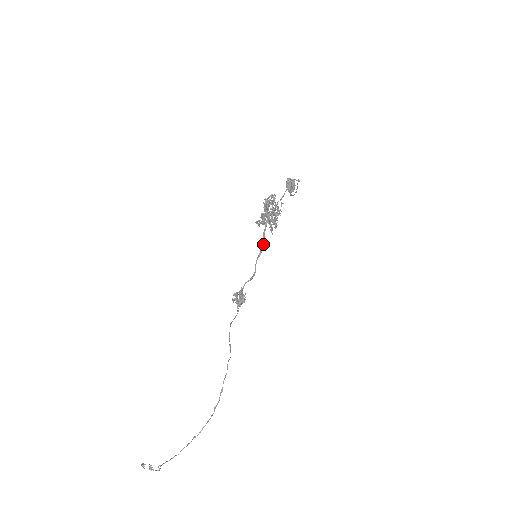
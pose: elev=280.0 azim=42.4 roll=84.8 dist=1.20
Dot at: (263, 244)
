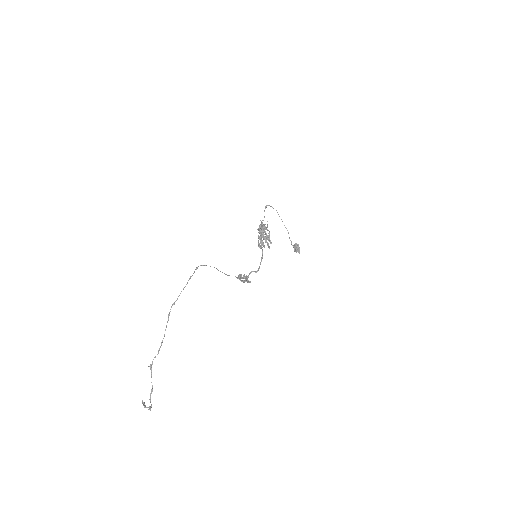
Dot at: (262, 252)
